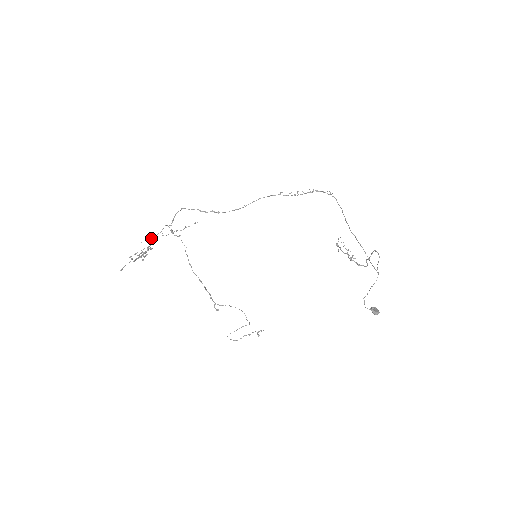
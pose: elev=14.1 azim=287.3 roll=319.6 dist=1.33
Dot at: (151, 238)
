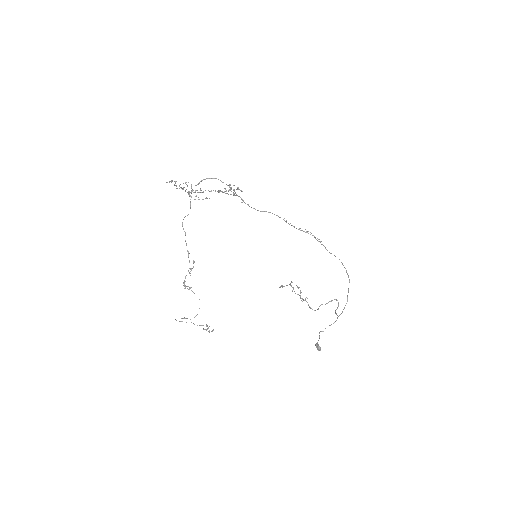
Dot at: occluded
